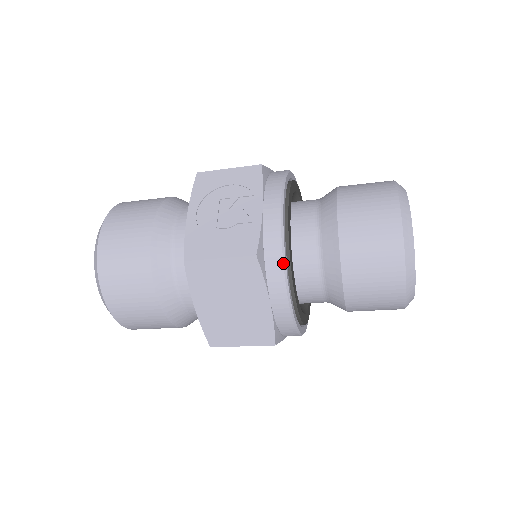
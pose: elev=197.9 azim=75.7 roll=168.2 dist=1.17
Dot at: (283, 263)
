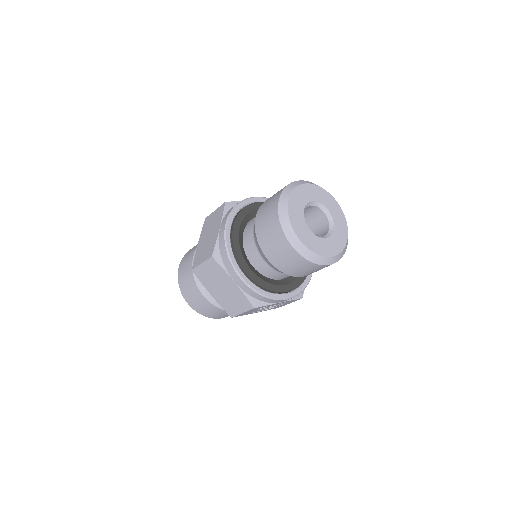
Dot at: (234, 206)
